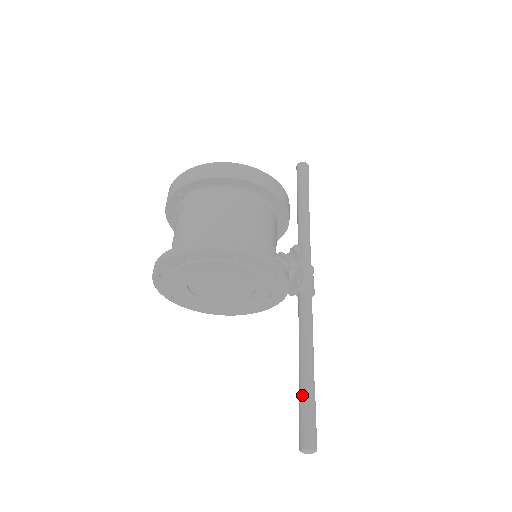
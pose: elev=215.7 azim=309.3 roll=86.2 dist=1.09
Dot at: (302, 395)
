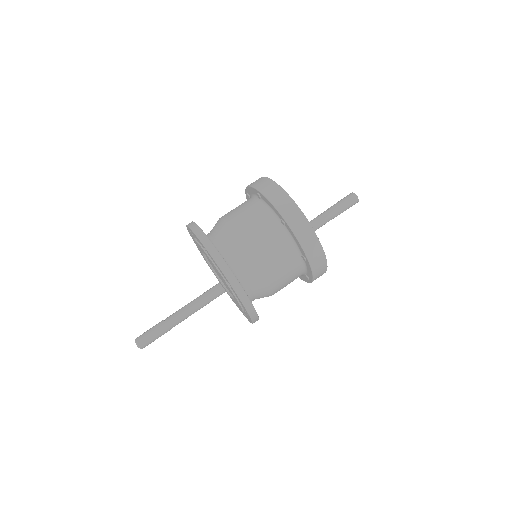
Dot at: (170, 323)
